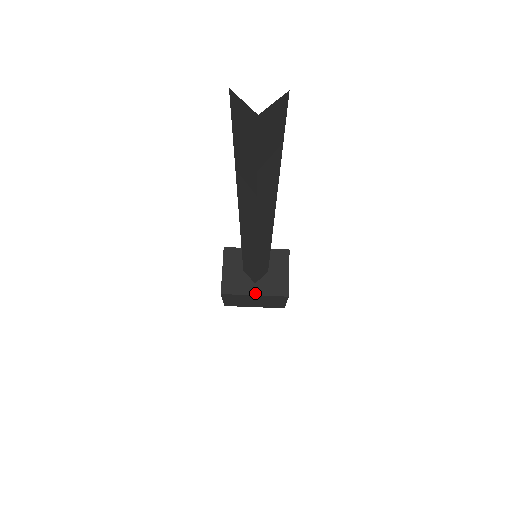
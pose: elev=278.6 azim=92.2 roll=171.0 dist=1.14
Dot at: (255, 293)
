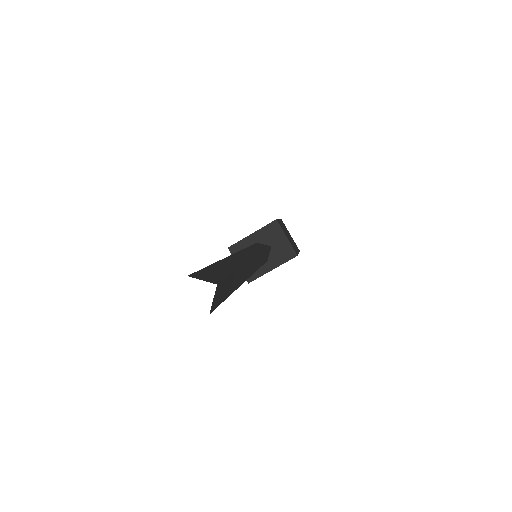
Dot at: (272, 268)
